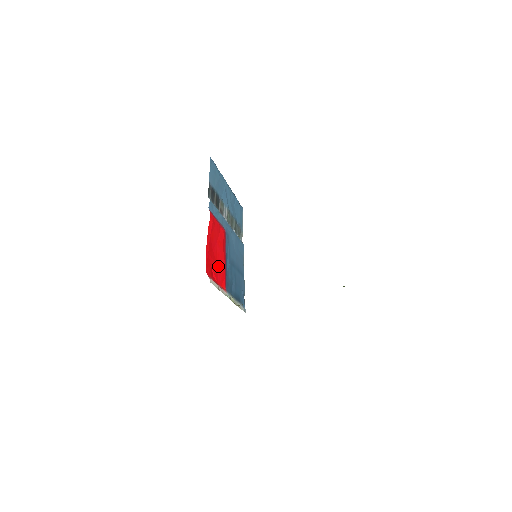
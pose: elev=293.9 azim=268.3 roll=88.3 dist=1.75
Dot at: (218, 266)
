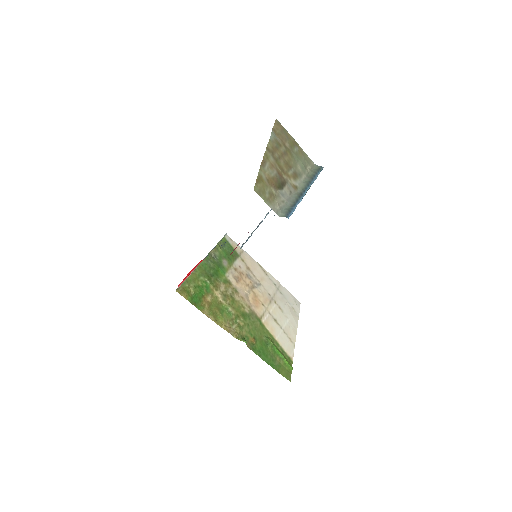
Dot at: occluded
